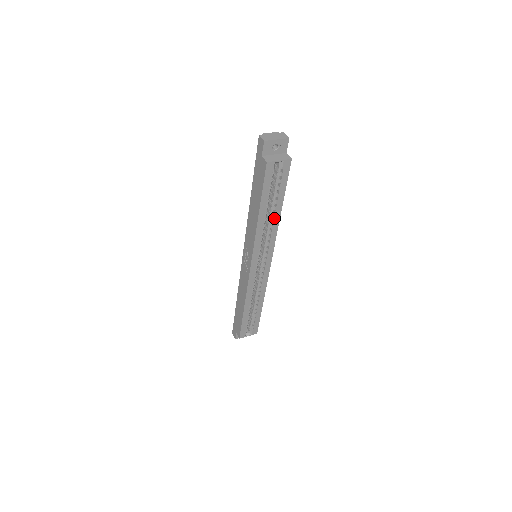
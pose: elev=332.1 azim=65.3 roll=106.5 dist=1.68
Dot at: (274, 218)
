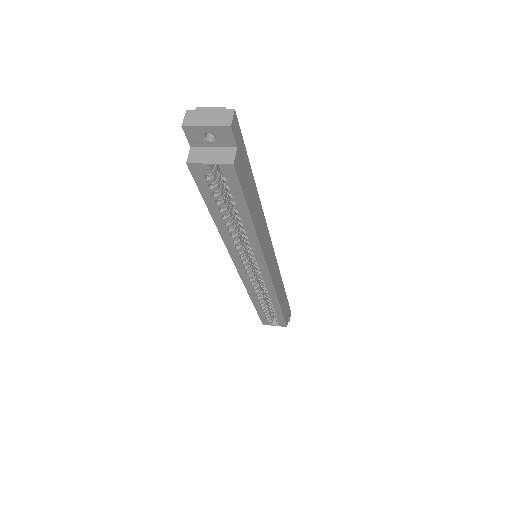
Dot at: (245, 230)
